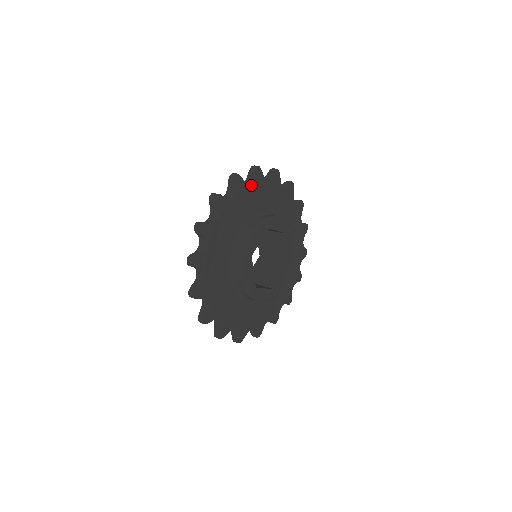
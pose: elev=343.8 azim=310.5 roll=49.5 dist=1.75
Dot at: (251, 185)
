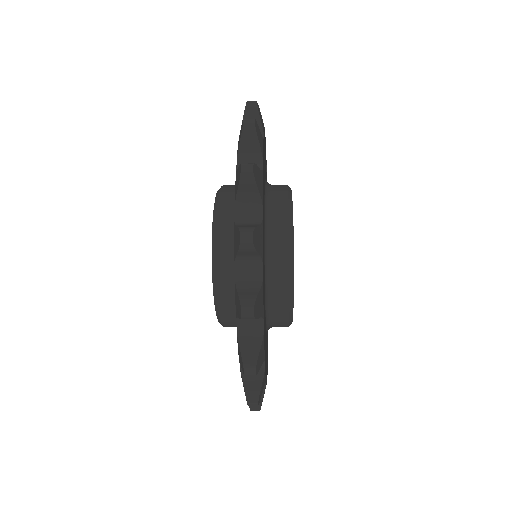
Dot at: (265, 137)
